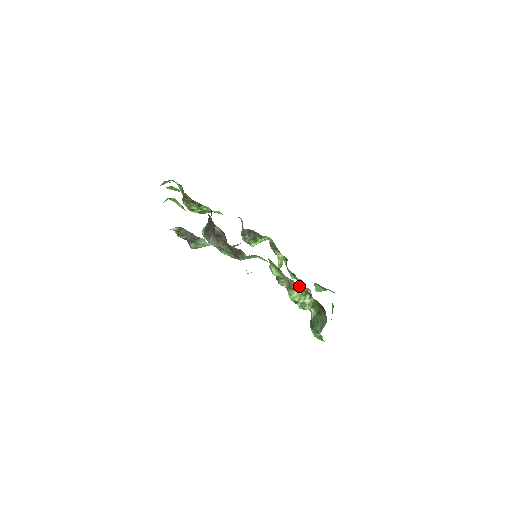
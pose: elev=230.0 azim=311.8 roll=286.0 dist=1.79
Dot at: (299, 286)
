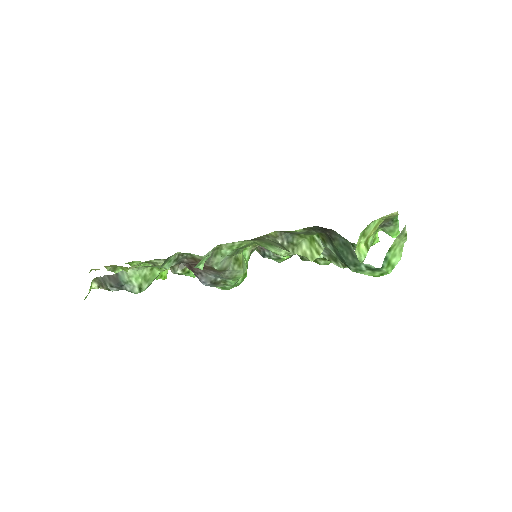
Dot at: (277, 233)
